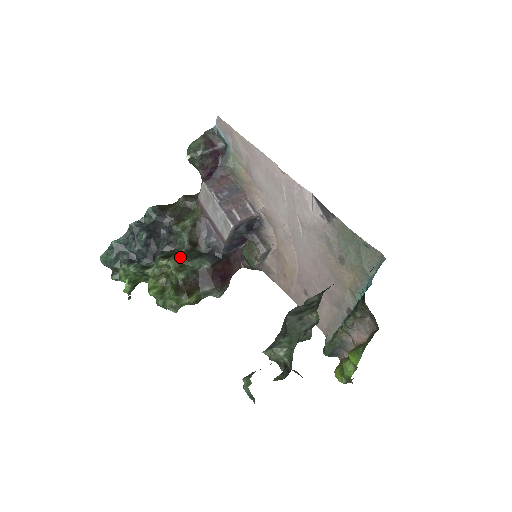
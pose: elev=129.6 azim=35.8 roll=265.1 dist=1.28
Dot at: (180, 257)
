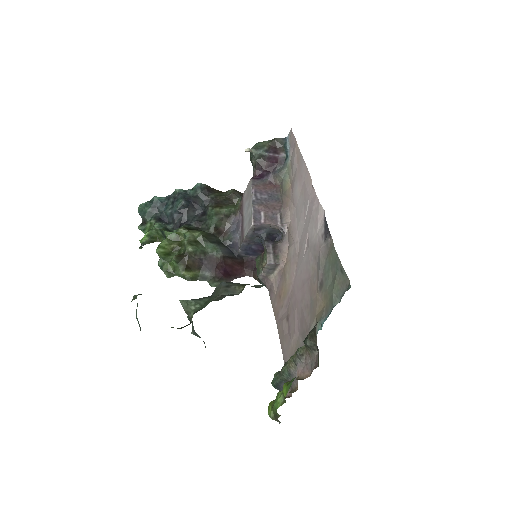
Dot at: (199, 234)
